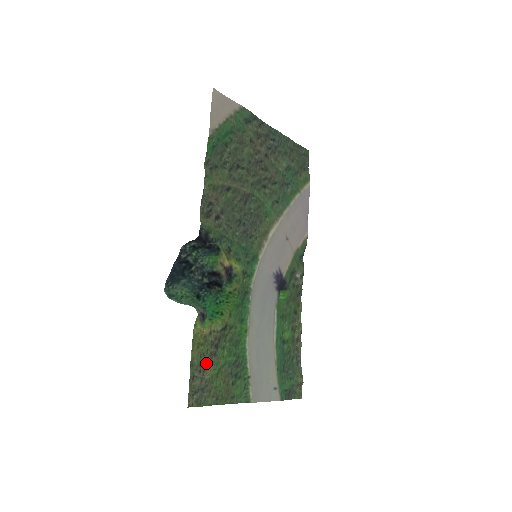
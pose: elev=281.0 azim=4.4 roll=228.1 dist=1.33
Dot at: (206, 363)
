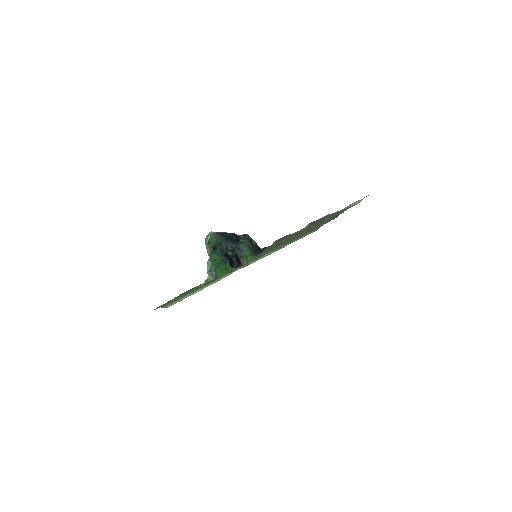
Dot at: occluded
